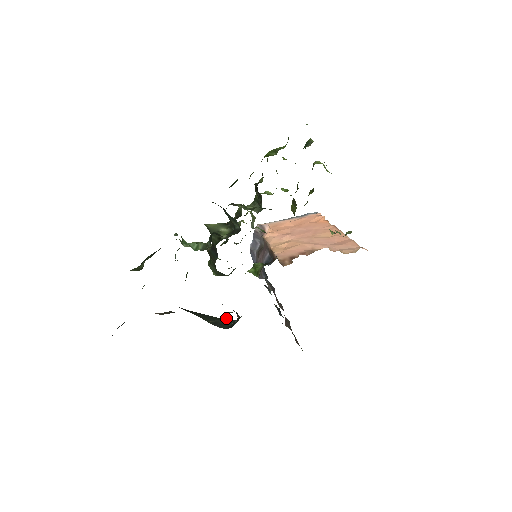
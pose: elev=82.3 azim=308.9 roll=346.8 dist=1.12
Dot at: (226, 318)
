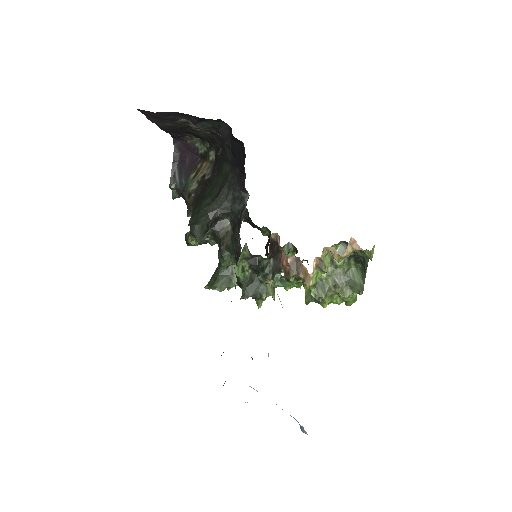
Dot at: occluded
